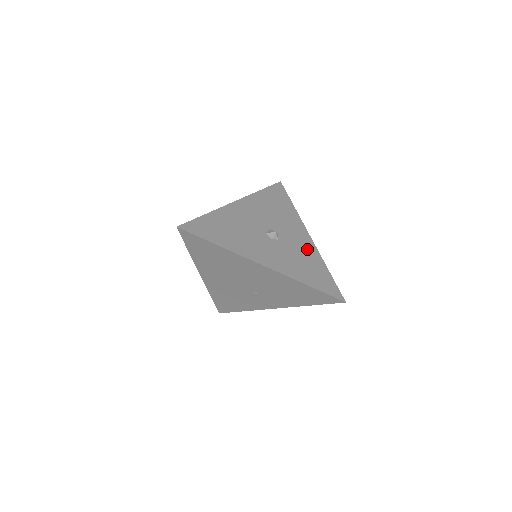
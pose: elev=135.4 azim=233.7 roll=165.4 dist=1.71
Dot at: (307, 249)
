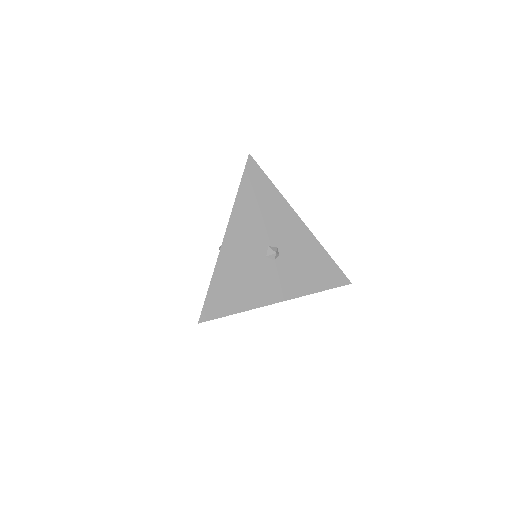
Dot at: (306, 244)
